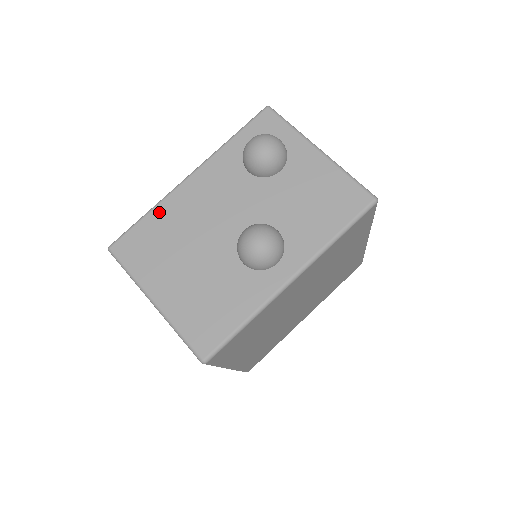
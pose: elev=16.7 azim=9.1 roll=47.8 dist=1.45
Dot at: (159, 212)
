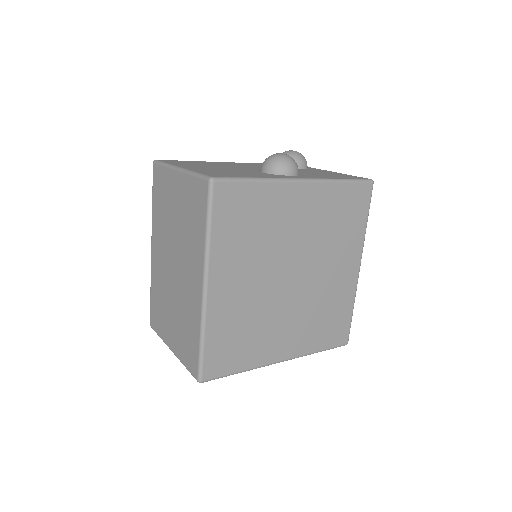
Dot at: occluded
